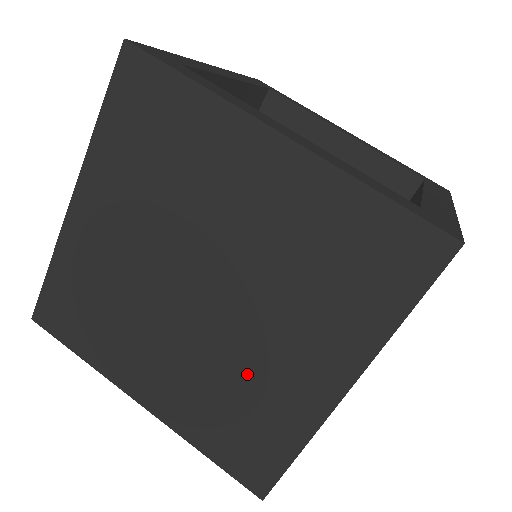
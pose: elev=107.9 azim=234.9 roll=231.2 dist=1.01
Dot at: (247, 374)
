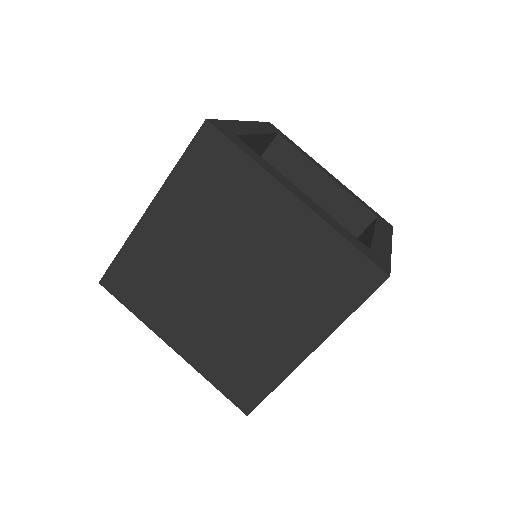
Dot at: (251, 336)
